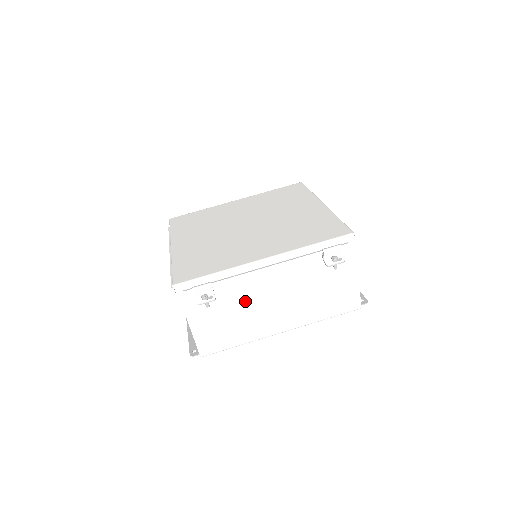
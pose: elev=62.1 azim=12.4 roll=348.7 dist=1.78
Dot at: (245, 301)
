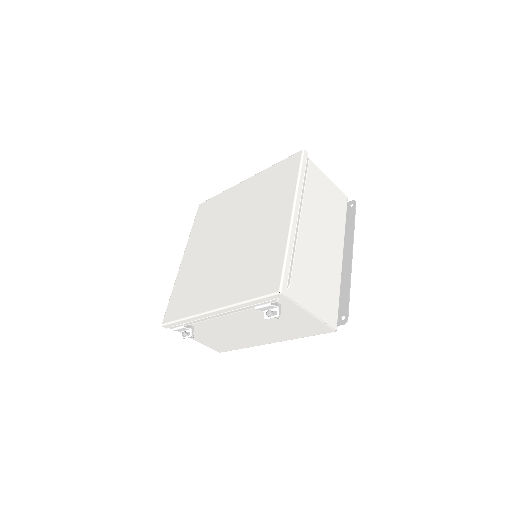
Dot at: (222, 330)
